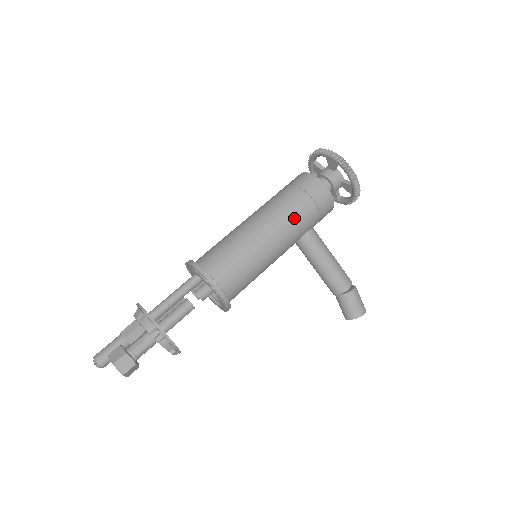
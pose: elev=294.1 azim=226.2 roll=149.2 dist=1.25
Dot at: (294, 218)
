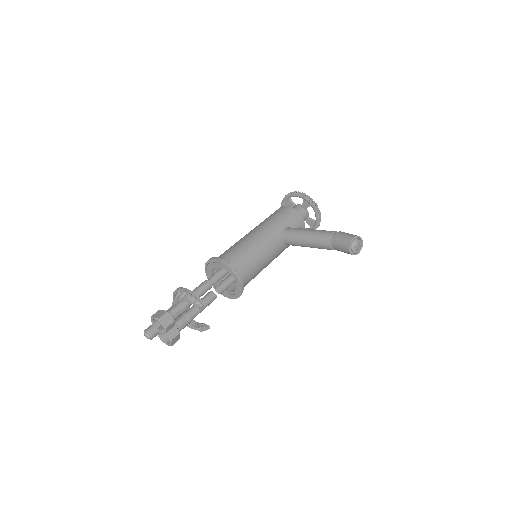
Dot at: (266, 222)
